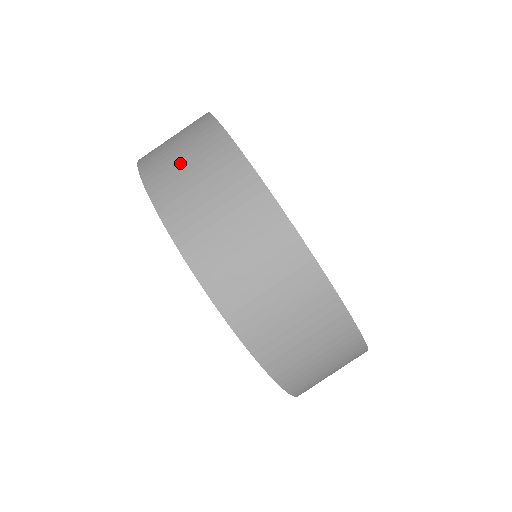
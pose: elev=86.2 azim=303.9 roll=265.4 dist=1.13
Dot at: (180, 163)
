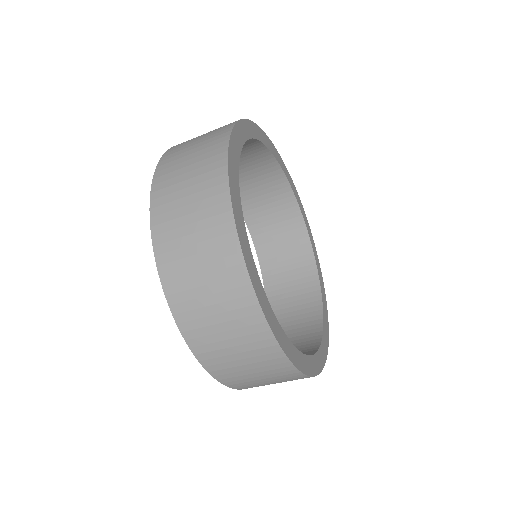
Dot at: (190, 250)
